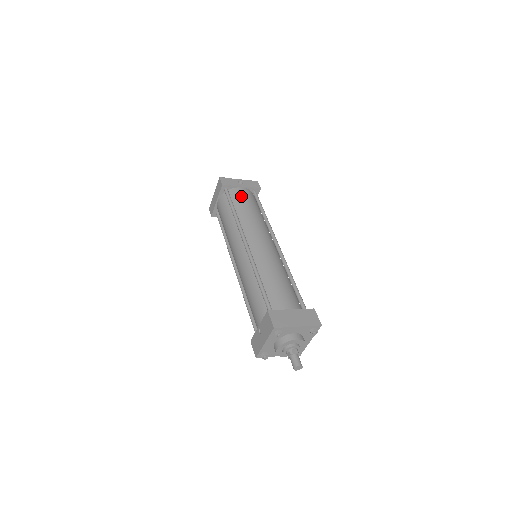
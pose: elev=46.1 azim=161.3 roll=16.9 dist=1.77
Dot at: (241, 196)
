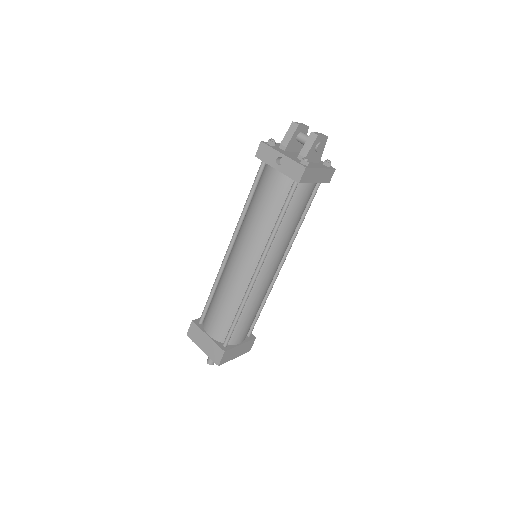
Dot at: (266, 184)
